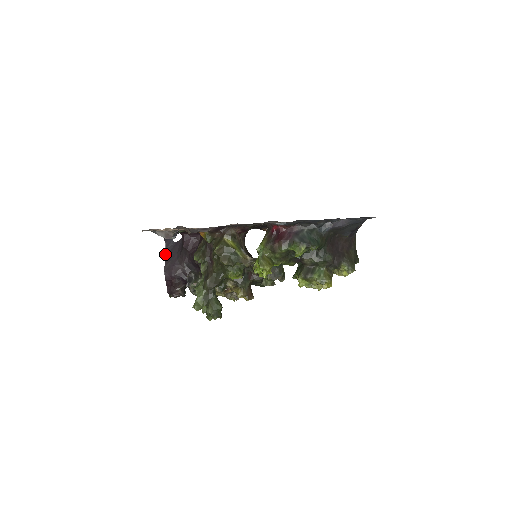
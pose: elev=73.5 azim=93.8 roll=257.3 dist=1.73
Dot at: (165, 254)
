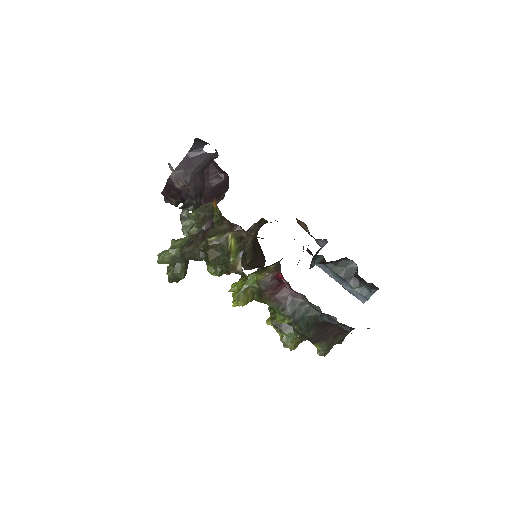
Dot at: (185, 156)
